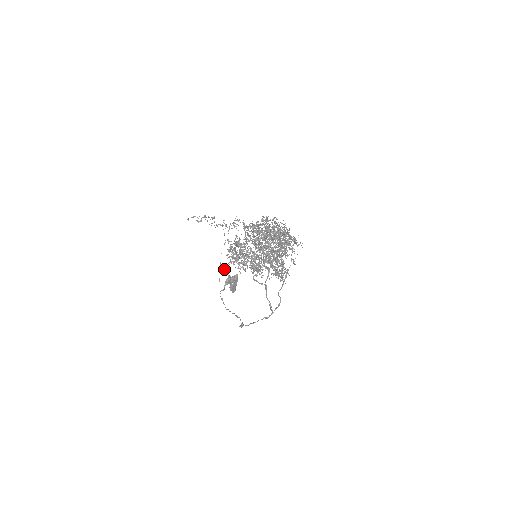
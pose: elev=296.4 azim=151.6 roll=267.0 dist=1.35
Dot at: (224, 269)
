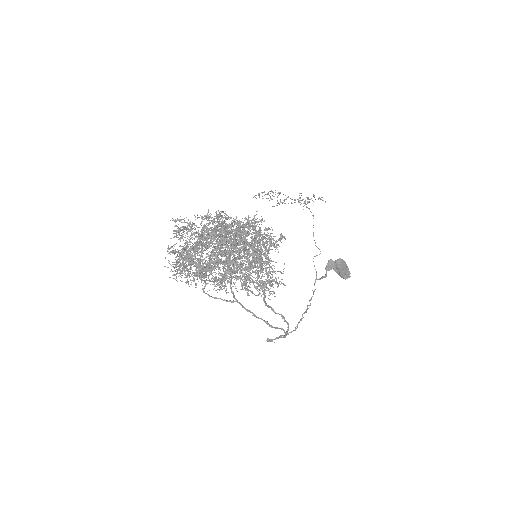
Dot at: occluded
